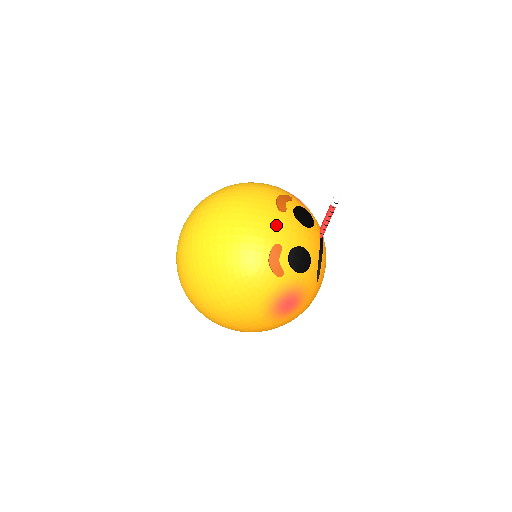
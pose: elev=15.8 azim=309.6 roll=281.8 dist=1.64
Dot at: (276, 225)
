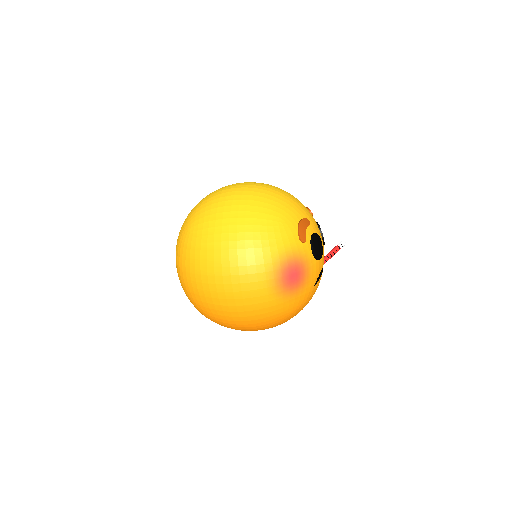
Dot at: (308, 212)
